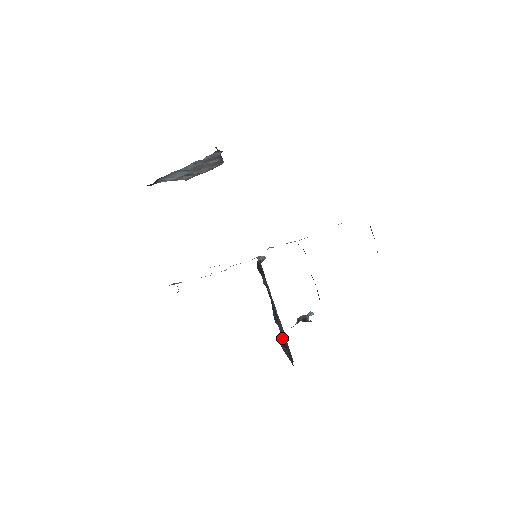
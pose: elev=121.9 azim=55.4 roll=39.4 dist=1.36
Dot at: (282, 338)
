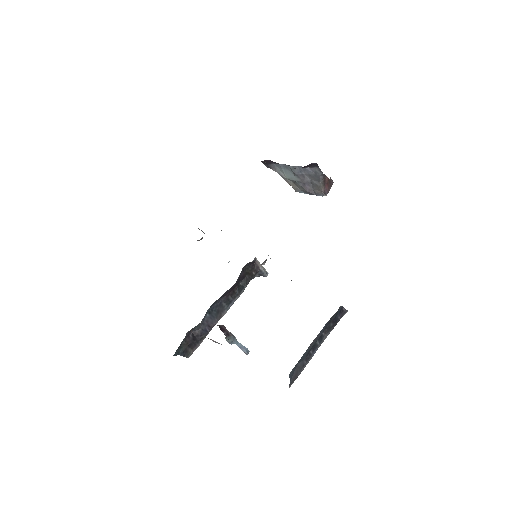
Dot at: (200, 329)
